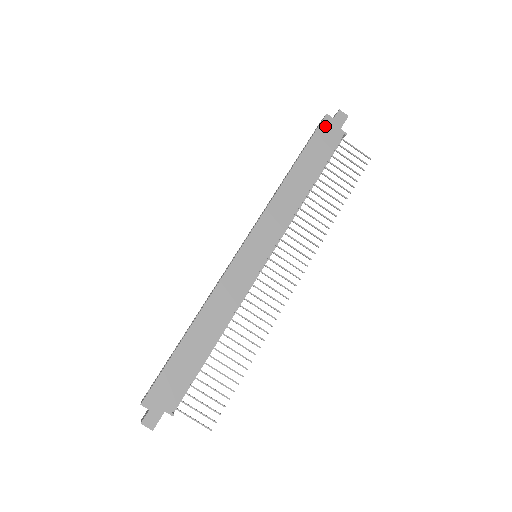
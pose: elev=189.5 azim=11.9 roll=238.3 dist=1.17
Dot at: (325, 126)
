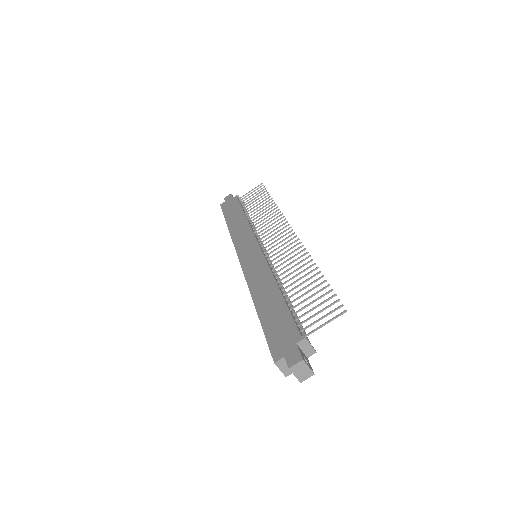
Dot at: (224, 206)
